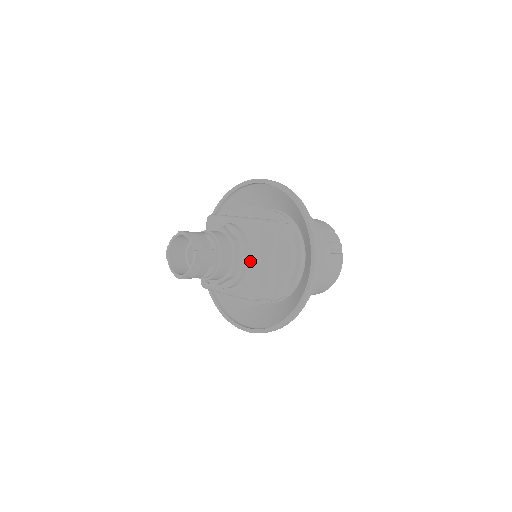
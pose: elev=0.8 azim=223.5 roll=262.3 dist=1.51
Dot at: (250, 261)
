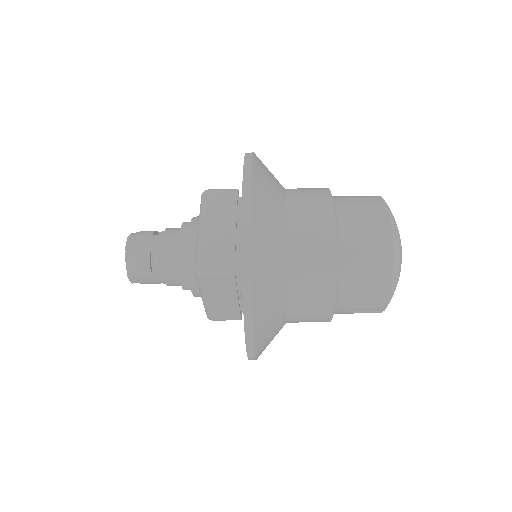
Dot at: (197, 233)
